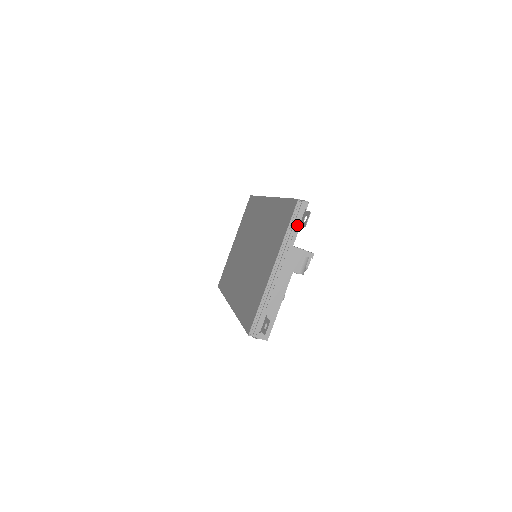
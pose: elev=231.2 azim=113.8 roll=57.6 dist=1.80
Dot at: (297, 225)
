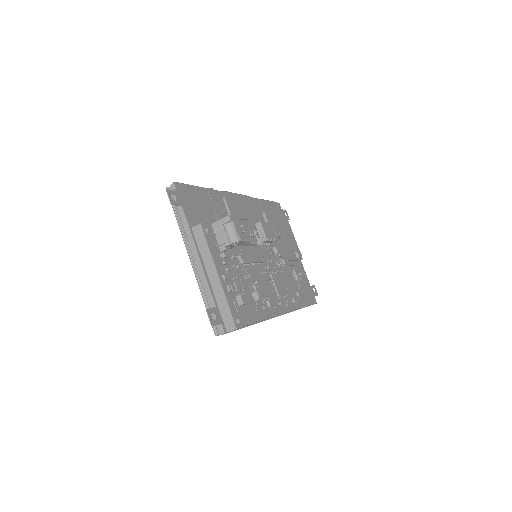
Dot at: (180, 208)
